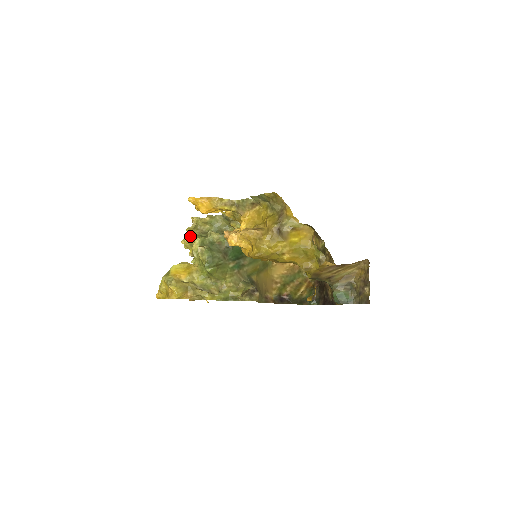
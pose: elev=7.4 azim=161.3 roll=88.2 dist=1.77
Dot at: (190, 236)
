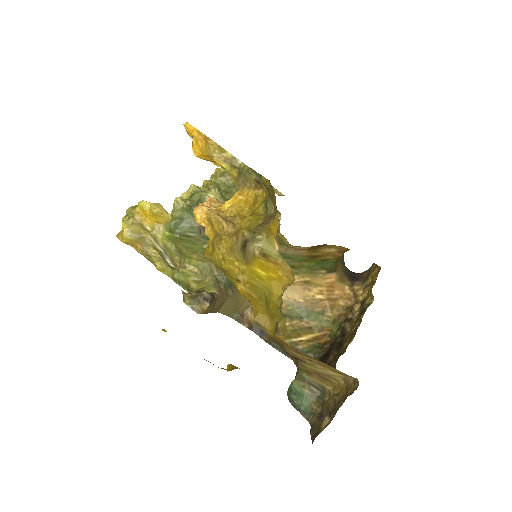
Dot at: (210, 179)
